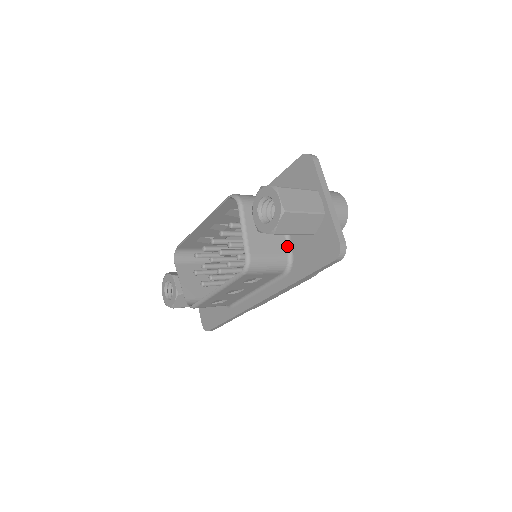
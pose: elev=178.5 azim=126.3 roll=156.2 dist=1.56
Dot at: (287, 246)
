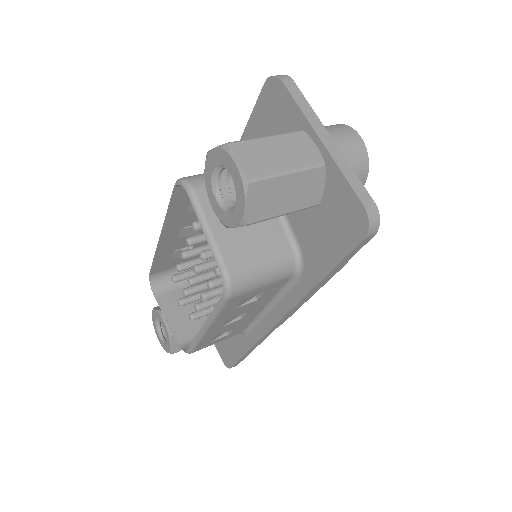
Dot at: (286, 233)
